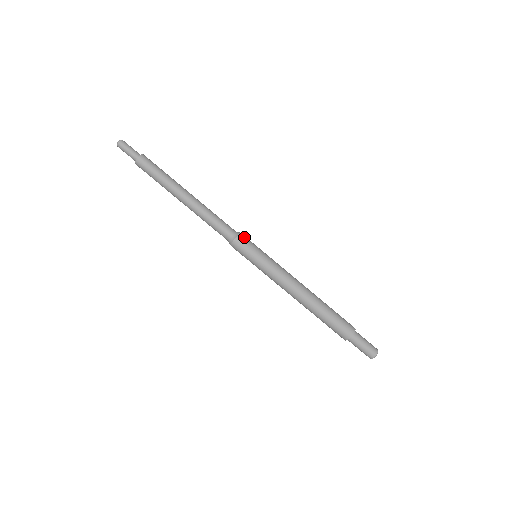
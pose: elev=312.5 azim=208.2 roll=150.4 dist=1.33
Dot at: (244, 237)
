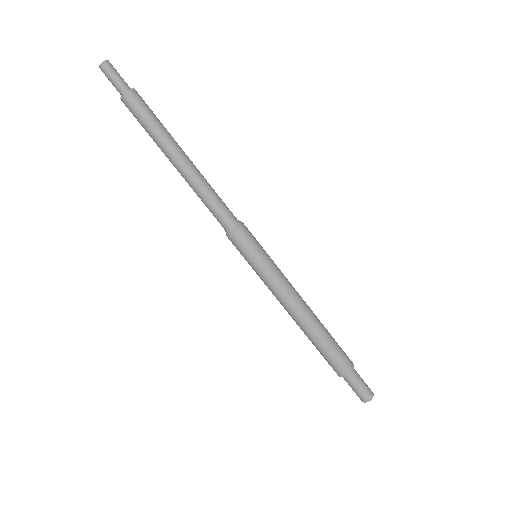
Dot at: (246, 230)
